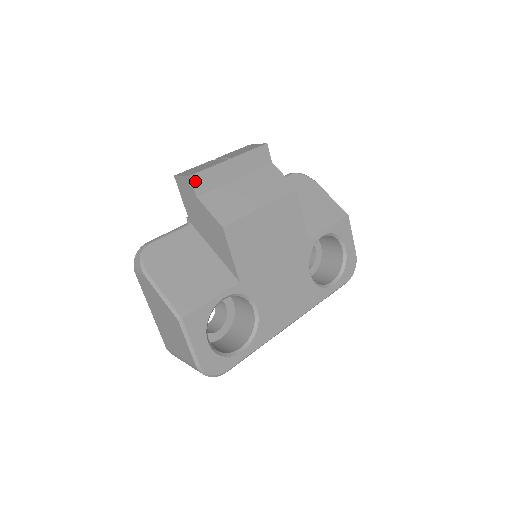
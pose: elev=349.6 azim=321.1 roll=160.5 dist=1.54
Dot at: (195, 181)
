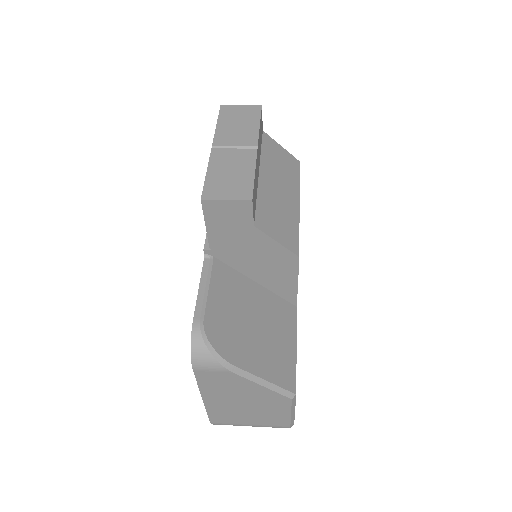
Dot at: (253, 204)
